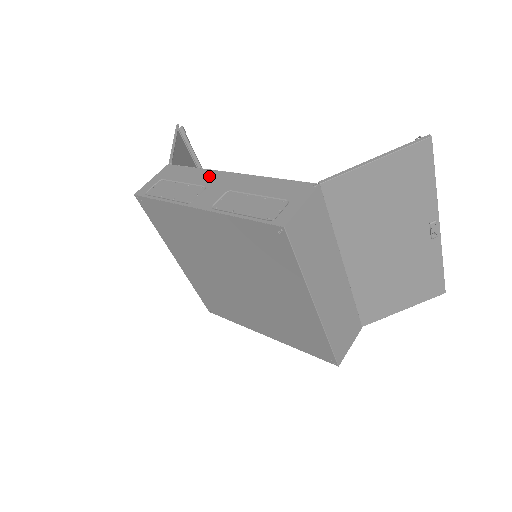
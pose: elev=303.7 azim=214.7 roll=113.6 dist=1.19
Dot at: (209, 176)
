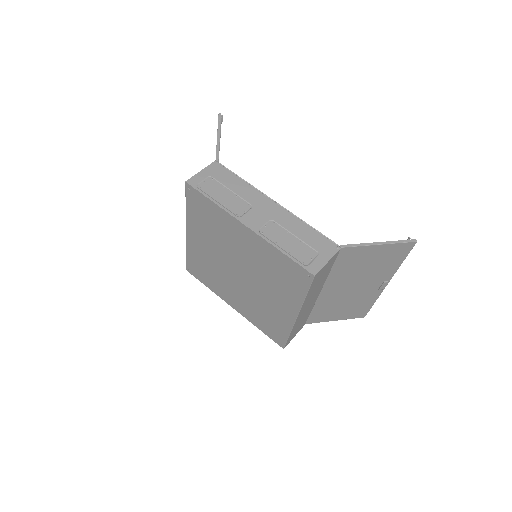
Dot at: (255, 195)
